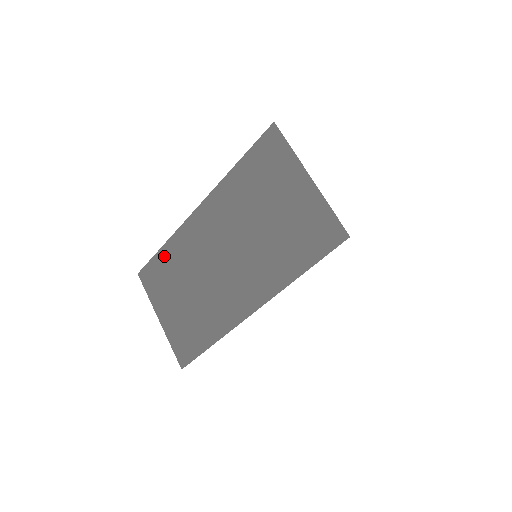
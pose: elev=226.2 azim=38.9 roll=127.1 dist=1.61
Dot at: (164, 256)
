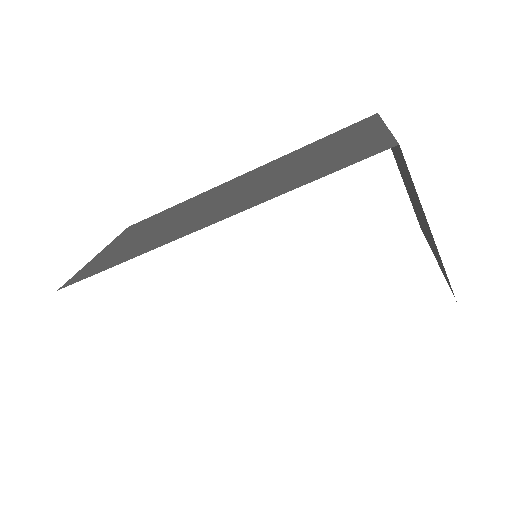
Dot at: (170, 210)
